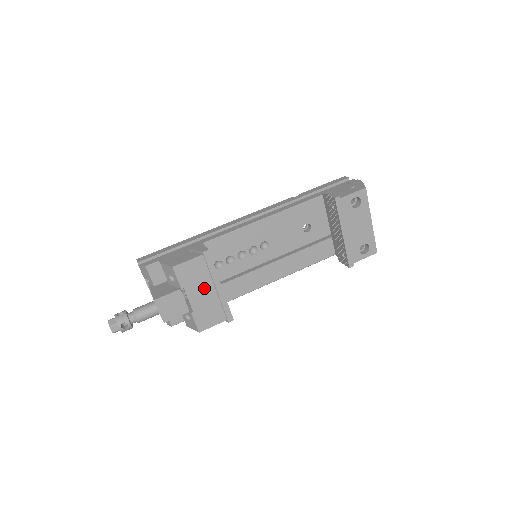
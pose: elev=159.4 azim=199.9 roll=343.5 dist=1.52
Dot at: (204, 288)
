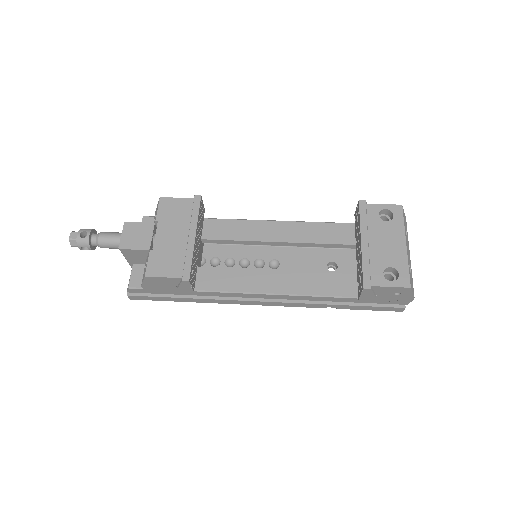
Dot at: (177, 231)
